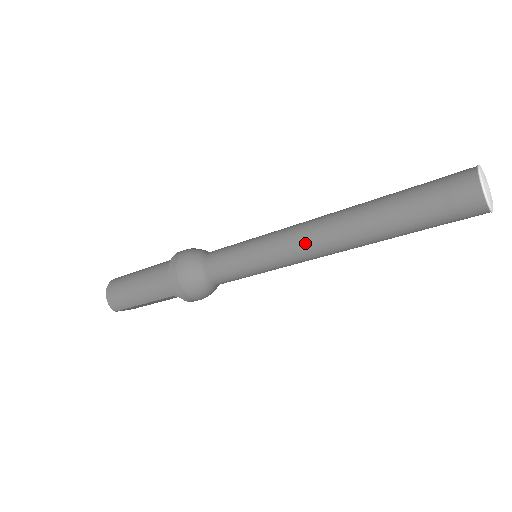
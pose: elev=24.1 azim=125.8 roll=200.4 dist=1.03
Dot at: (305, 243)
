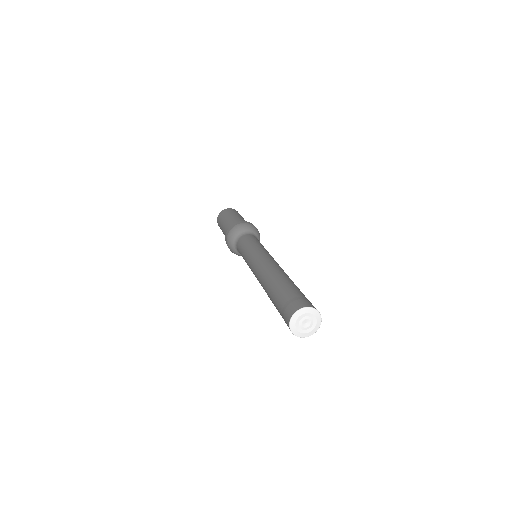
Dot at: (256, 277)
